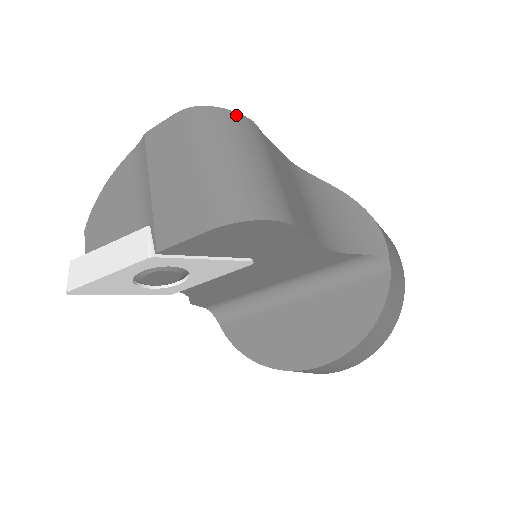
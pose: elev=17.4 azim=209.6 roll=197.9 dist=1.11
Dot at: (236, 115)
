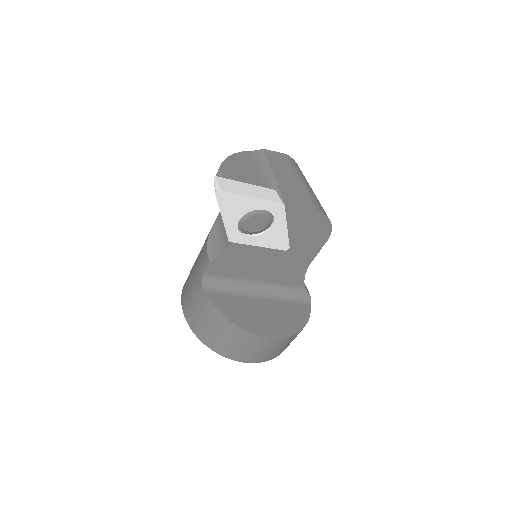
Dot at: occluded
